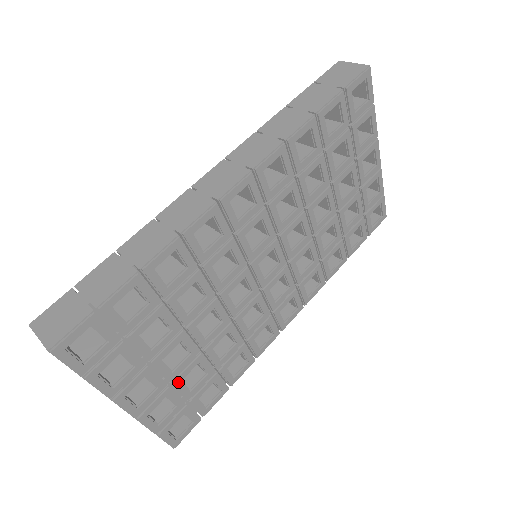
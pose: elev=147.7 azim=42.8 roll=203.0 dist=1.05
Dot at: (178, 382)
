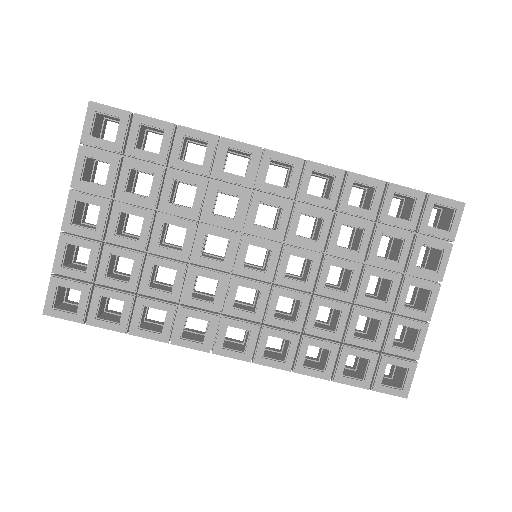
Dot at: (109, 251)
